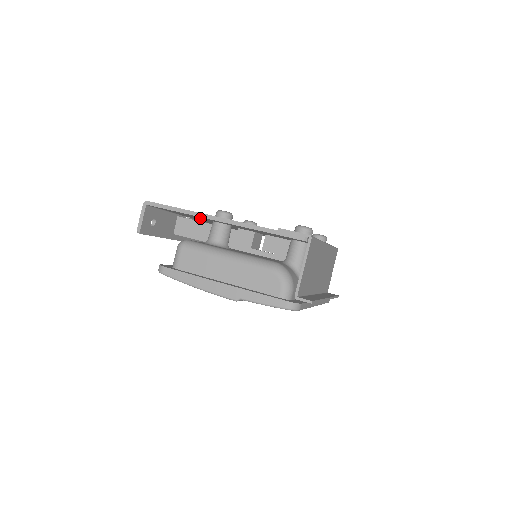
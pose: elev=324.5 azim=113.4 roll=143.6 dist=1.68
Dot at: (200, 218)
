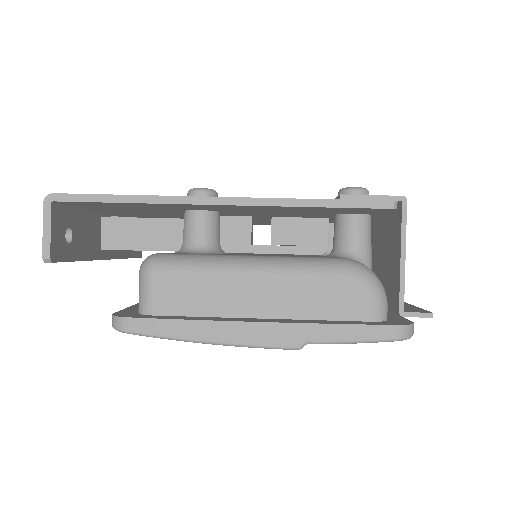
Dot at: (157, 210)
